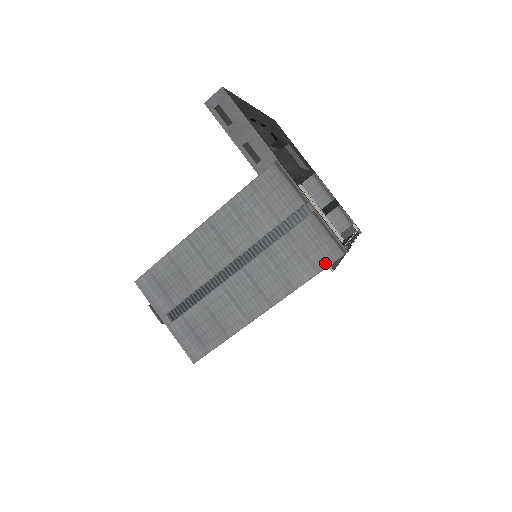
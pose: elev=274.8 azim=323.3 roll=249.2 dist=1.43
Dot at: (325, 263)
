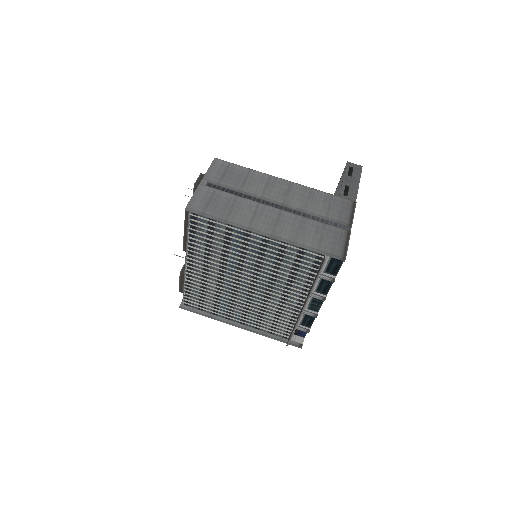
Dot at: (328, 251)
